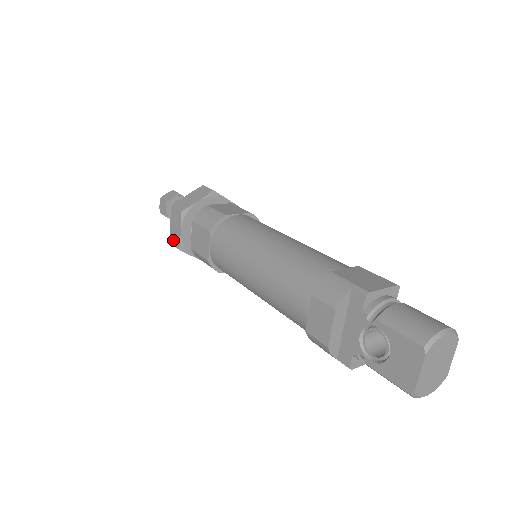
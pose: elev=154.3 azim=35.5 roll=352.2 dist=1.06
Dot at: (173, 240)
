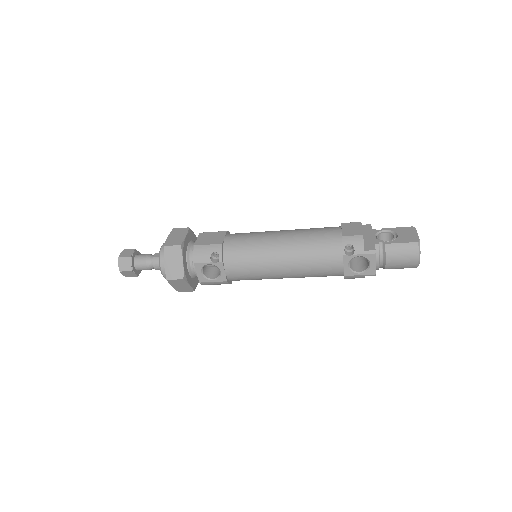
Dot at: (171, 243)
